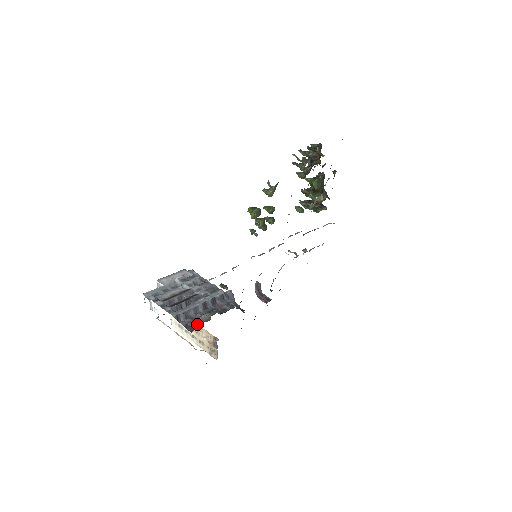
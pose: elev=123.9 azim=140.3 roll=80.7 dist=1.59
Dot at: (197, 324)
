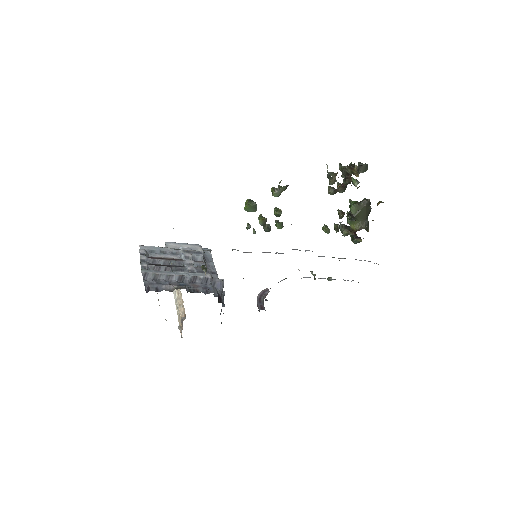
Dot at: (157, 289)
